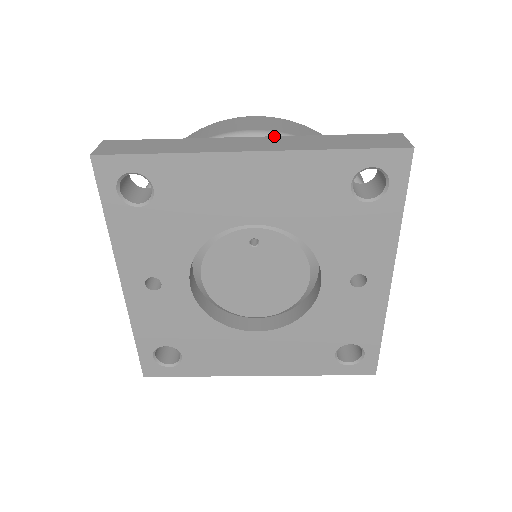
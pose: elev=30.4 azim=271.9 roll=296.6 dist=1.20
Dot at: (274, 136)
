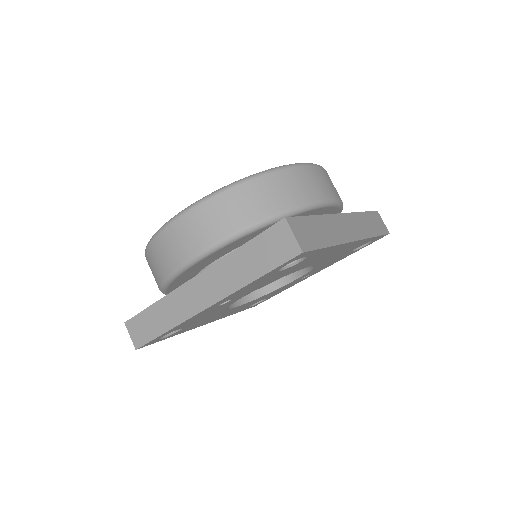
Dot at: (348, 213)
